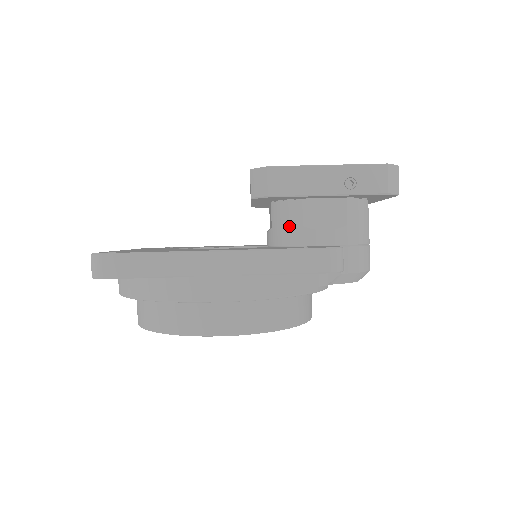
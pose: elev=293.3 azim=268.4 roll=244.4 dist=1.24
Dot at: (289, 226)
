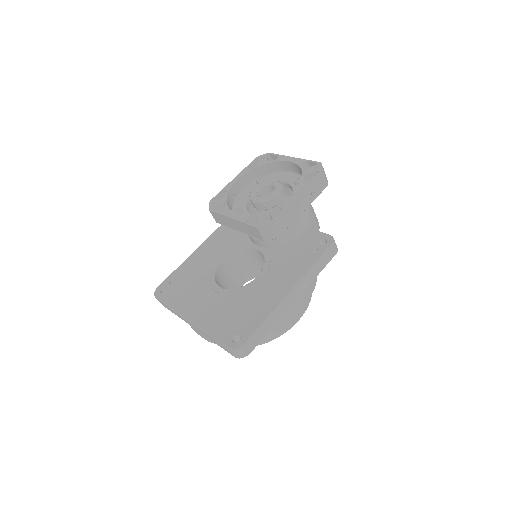
Dot at: (282, 235)
